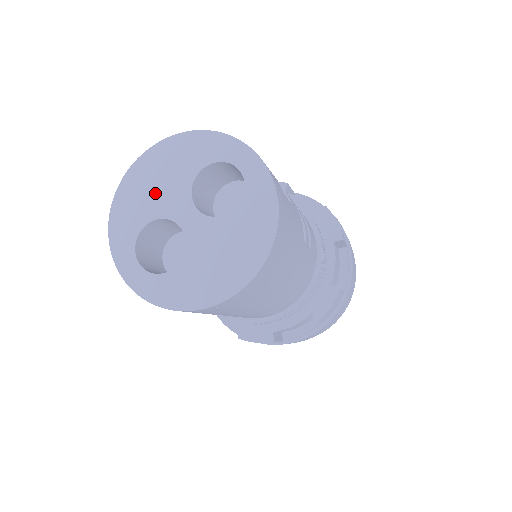
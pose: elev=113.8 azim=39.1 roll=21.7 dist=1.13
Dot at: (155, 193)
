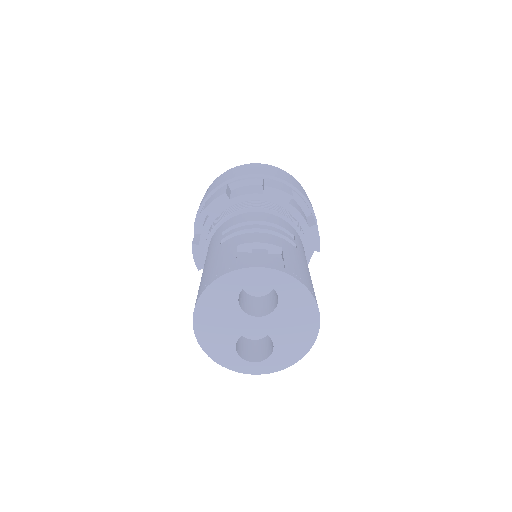
Dot at: (224, 328)
